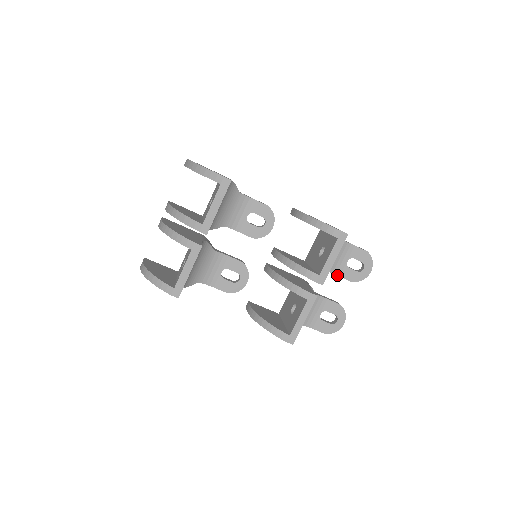
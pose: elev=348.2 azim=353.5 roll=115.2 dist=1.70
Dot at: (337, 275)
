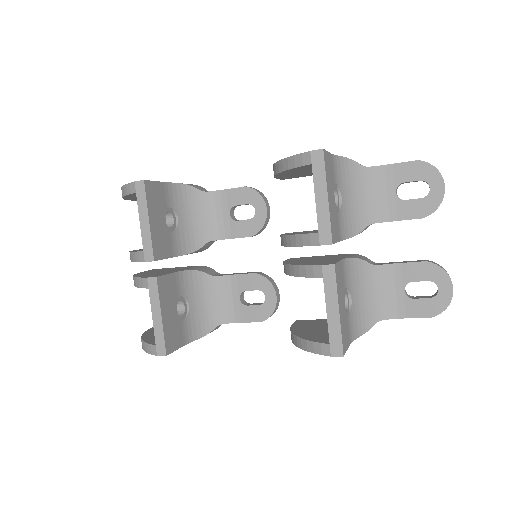
Dot at: occluded
